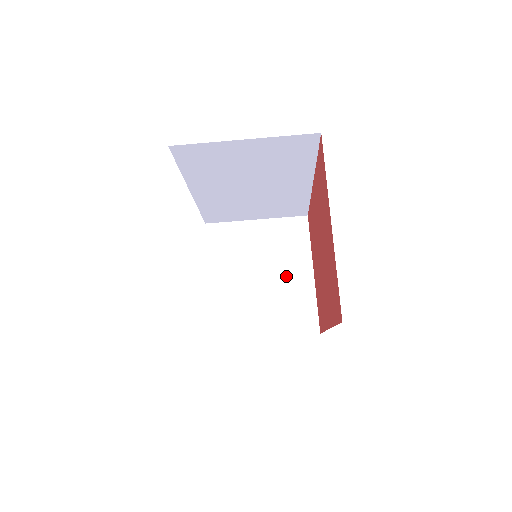
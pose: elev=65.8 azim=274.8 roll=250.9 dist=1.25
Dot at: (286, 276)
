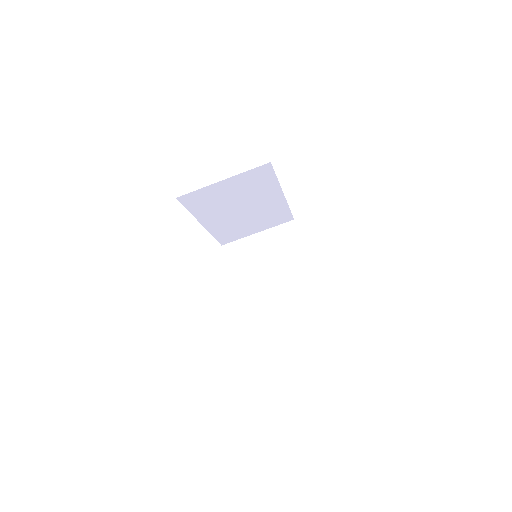
Dot at: (288, 268)
